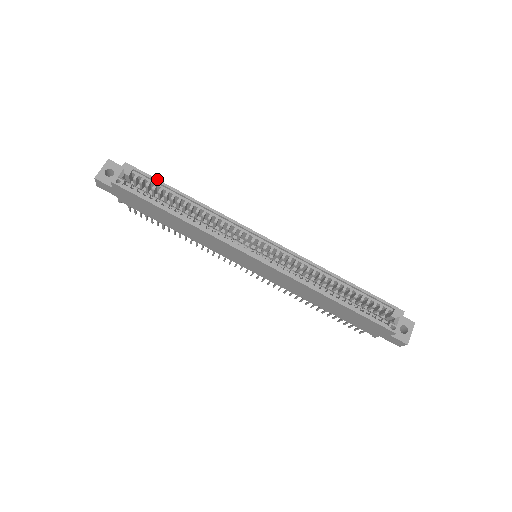
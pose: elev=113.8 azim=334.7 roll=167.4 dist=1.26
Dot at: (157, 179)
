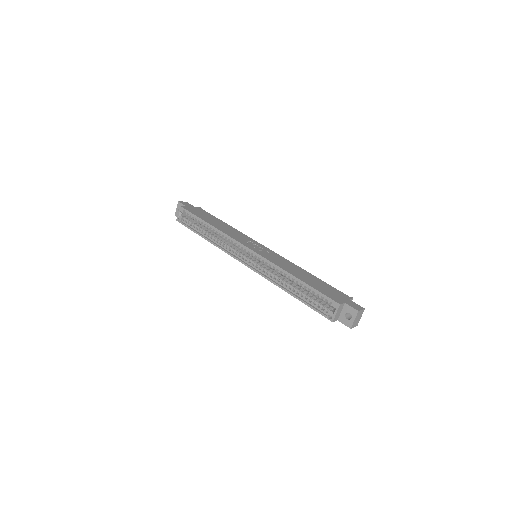
Dot at: (194, 214)
